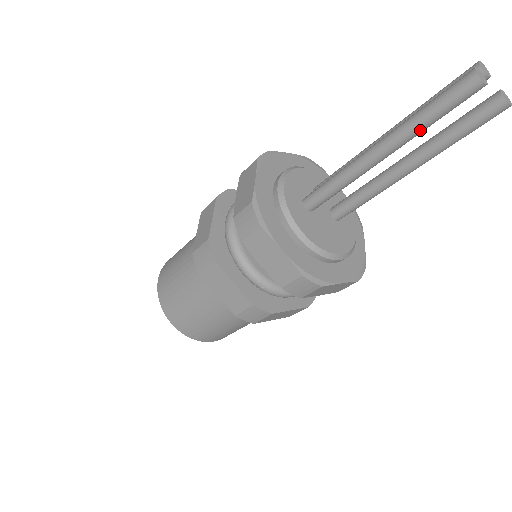
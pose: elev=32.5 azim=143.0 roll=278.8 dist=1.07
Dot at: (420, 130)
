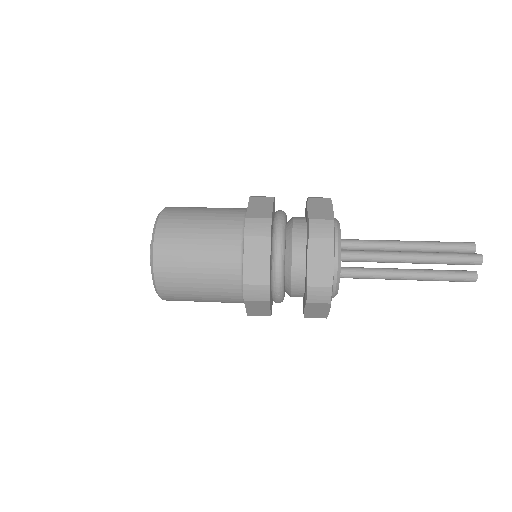
Dot at: occluded
